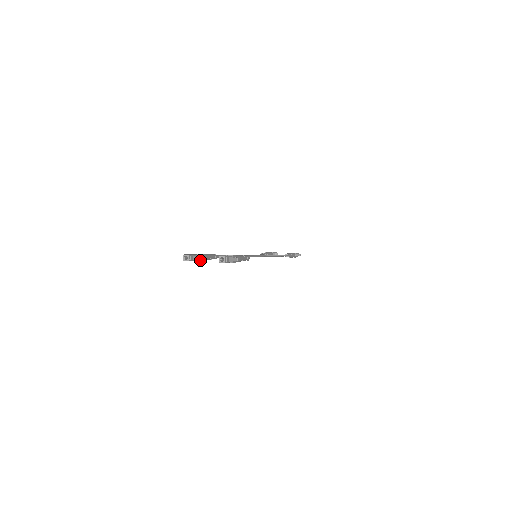
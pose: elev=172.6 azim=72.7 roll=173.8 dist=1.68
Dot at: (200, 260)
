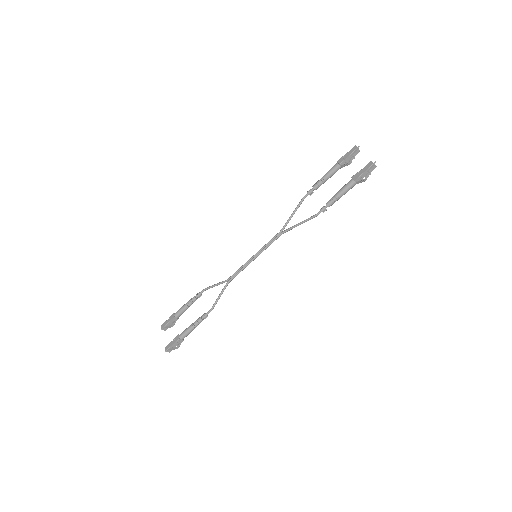
Dot at: (177, 319)
